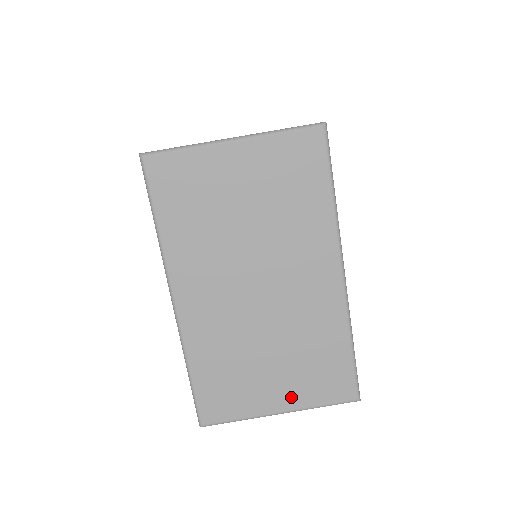
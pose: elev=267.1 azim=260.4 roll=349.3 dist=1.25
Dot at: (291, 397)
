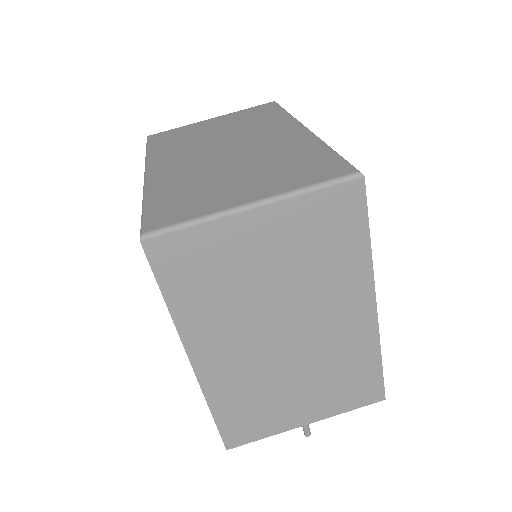
Dot at: (266, 189)
